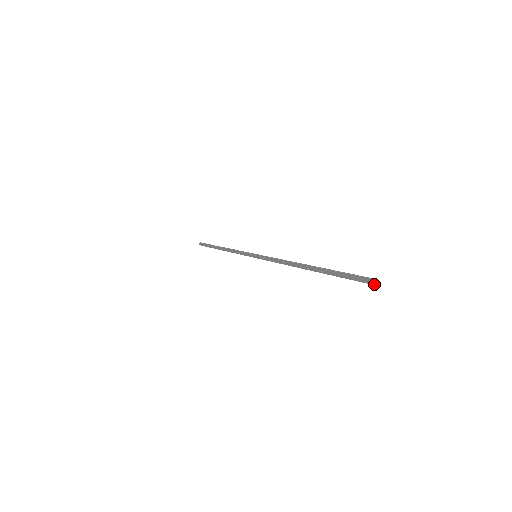
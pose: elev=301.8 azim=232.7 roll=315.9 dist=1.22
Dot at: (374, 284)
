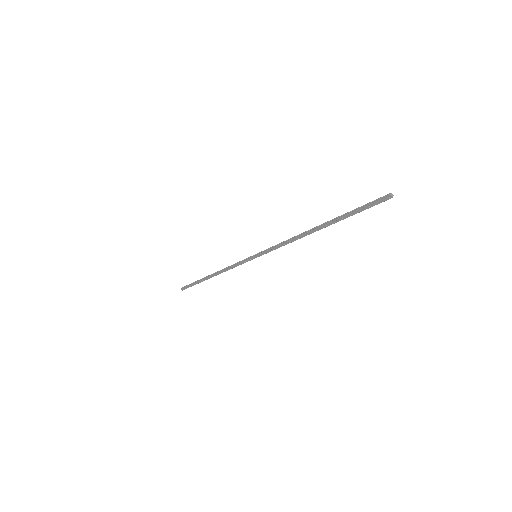
Dot at: (390, 198)
